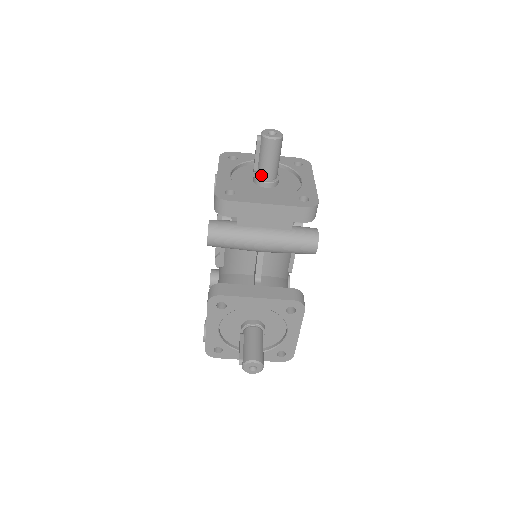
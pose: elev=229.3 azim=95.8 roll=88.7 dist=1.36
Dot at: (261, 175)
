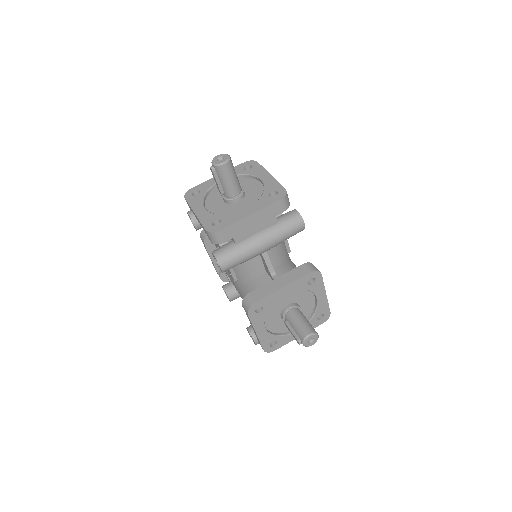
Dot at: (229, 195)
